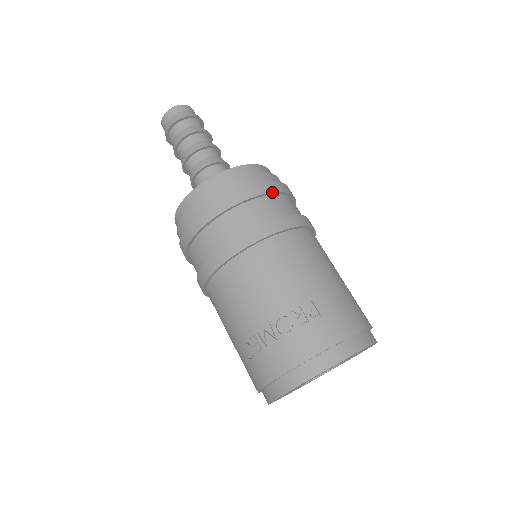
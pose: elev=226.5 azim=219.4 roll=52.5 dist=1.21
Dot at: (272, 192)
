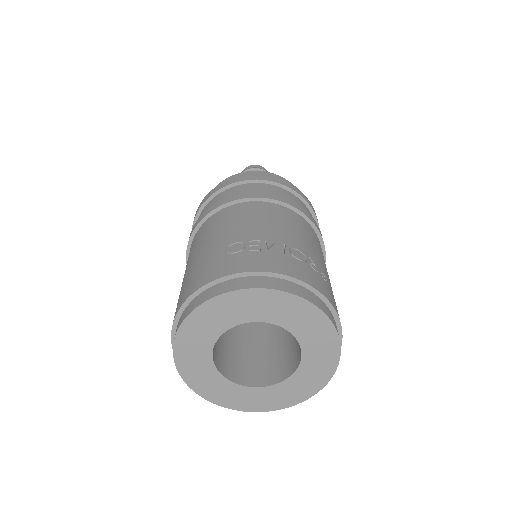
Dot at: (319, 228)
